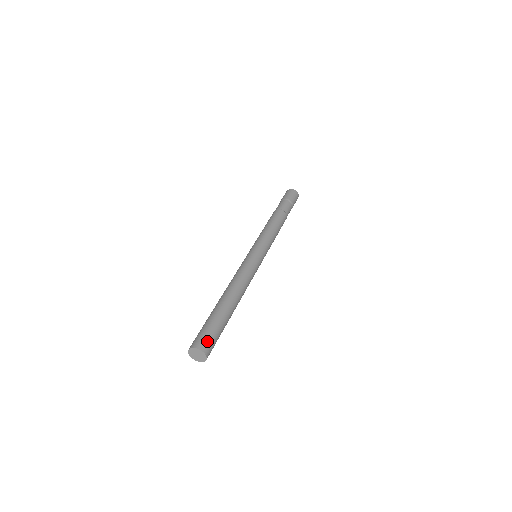
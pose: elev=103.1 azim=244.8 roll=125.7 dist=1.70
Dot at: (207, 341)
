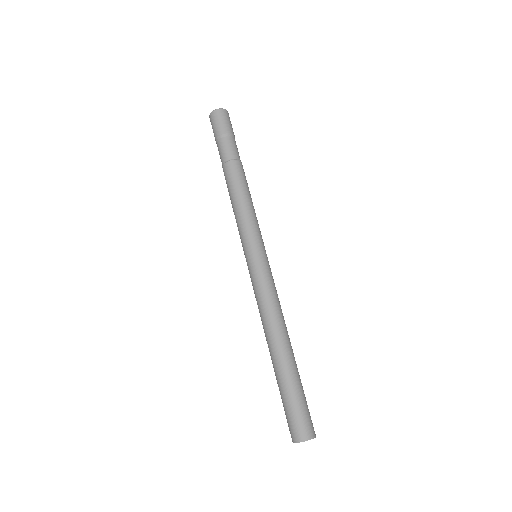
Dot at: (305, 424)
